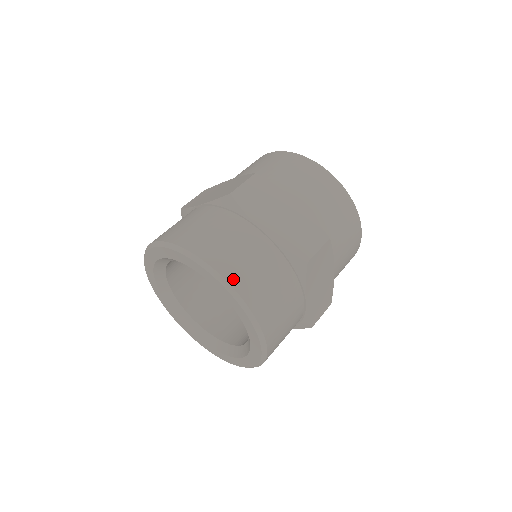
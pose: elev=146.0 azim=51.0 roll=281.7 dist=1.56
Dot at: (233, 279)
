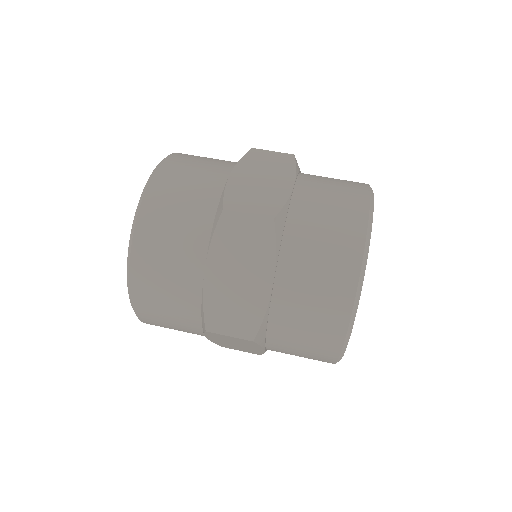
Dot at: (161, 173)
